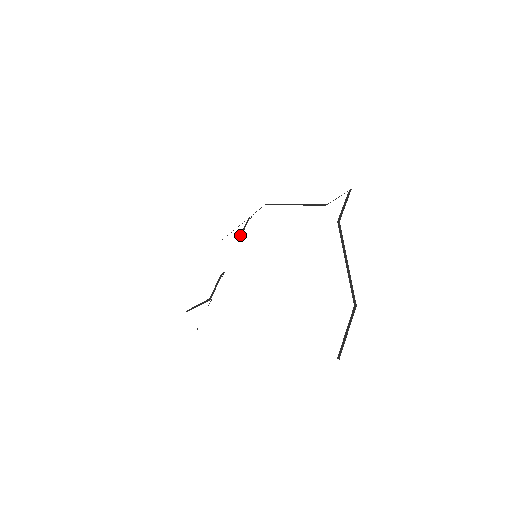
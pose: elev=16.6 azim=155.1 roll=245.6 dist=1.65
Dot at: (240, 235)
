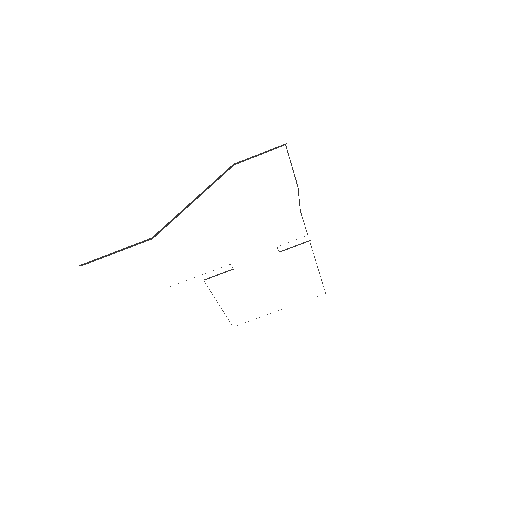
Dot at: (284, 250)
